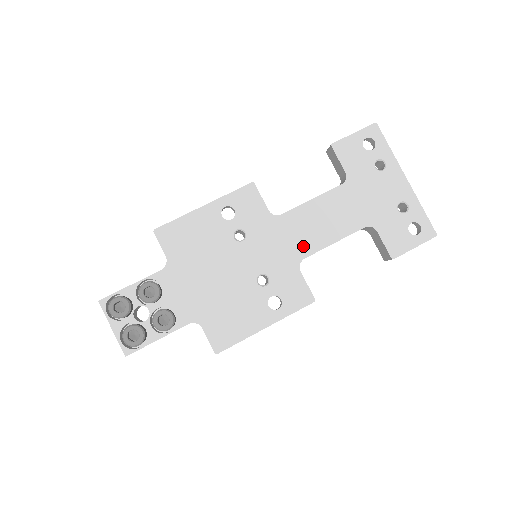
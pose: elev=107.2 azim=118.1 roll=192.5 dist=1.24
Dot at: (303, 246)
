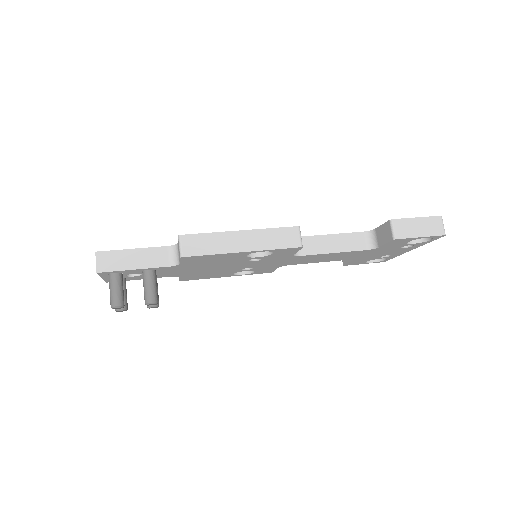
Dot at: occluded
